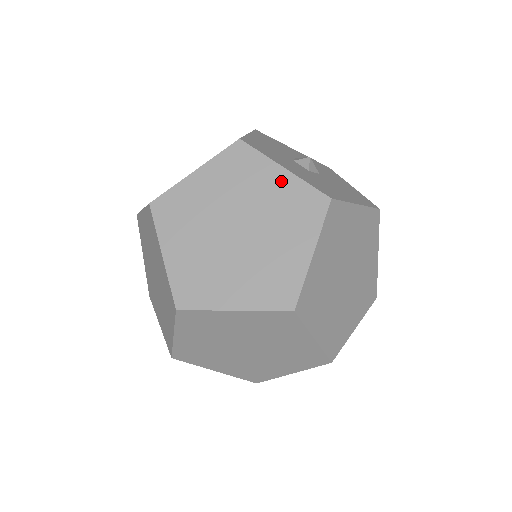
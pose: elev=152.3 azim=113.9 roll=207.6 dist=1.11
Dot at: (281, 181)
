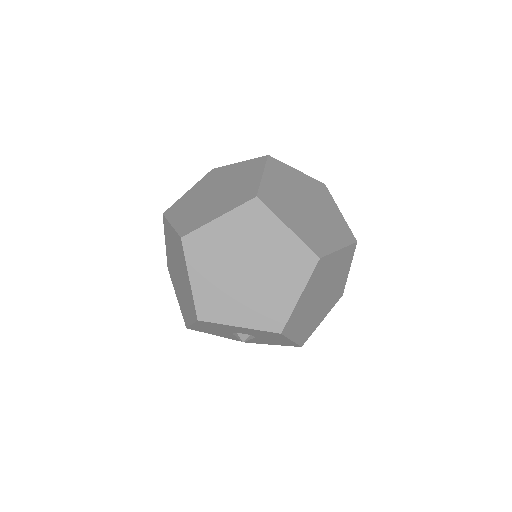
Dot at: (238, 166)
